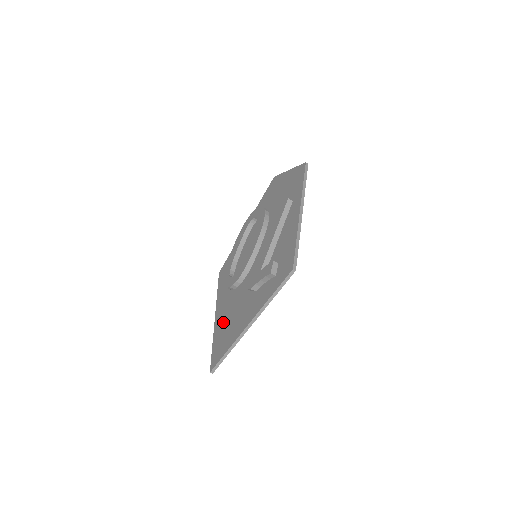
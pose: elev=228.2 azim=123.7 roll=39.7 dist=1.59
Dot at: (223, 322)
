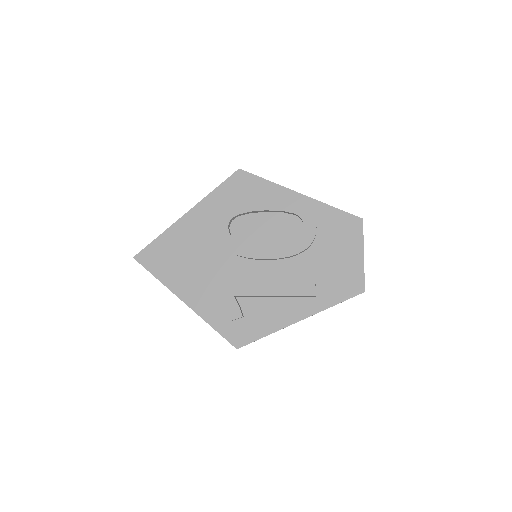
Dot at: (182, 242)
